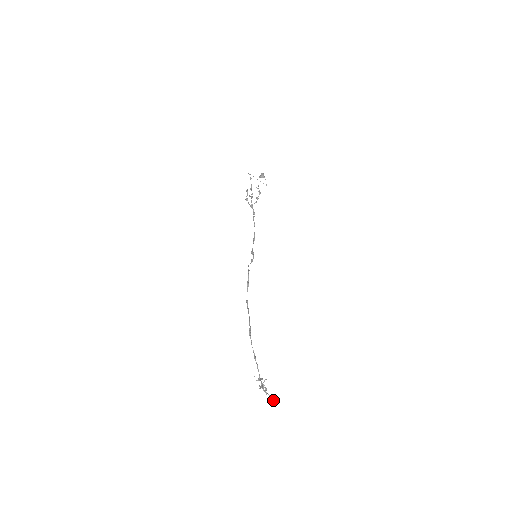
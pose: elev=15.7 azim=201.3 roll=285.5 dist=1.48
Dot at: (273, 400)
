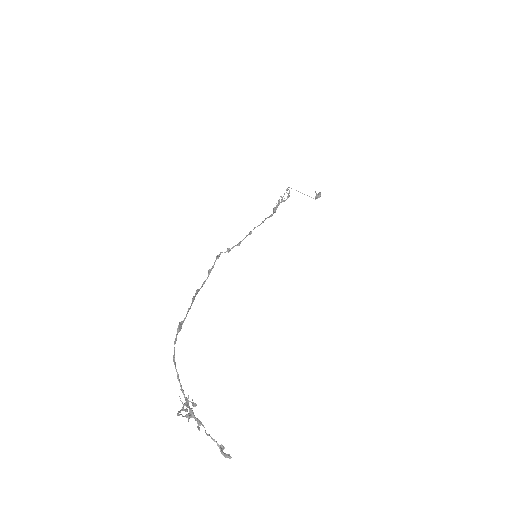
Dot at: (221, 451)
